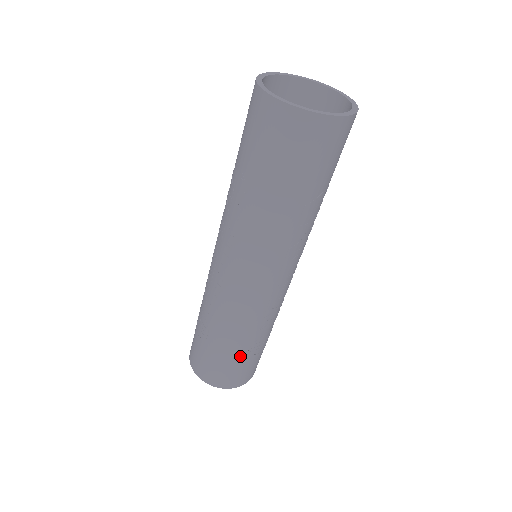
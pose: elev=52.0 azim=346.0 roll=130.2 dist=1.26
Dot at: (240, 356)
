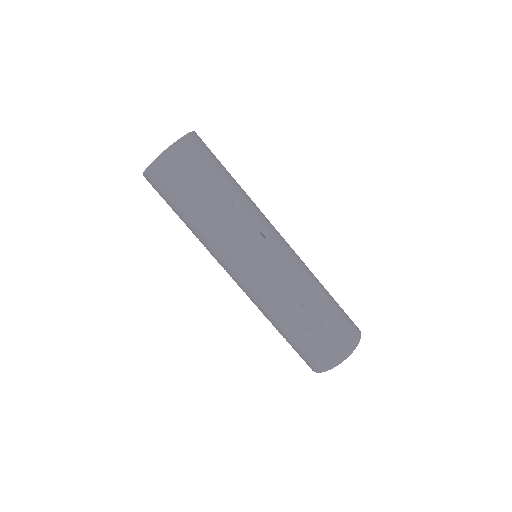
Dot at: (302, 334)
